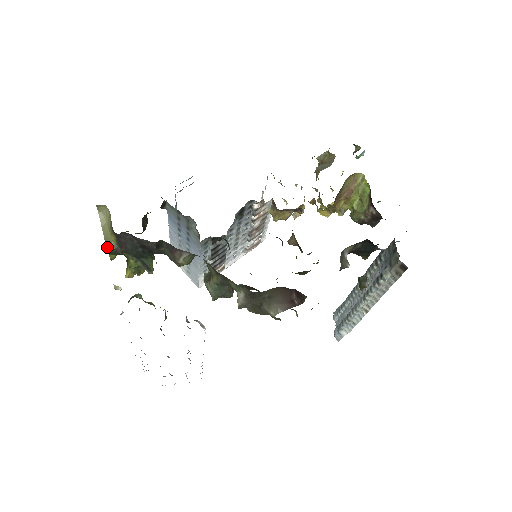
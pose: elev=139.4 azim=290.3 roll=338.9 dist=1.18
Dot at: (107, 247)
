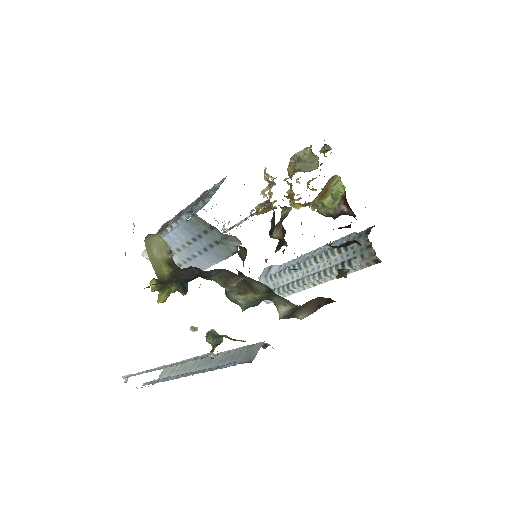
Dot at: (159, 280)
